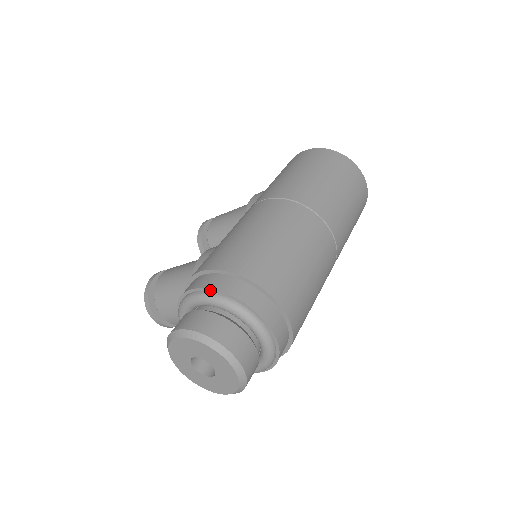
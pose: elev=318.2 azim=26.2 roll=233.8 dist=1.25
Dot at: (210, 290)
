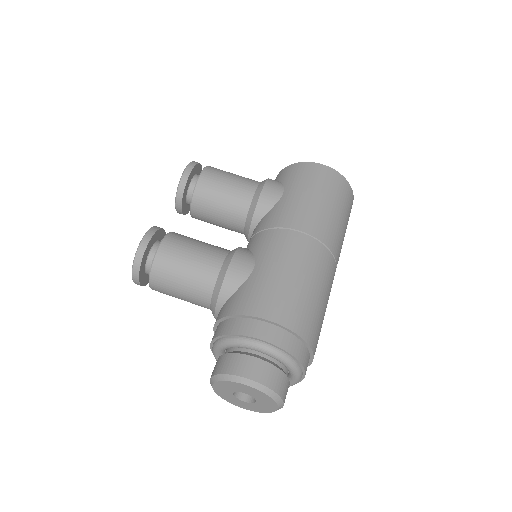
Dot at: (281, 349)
